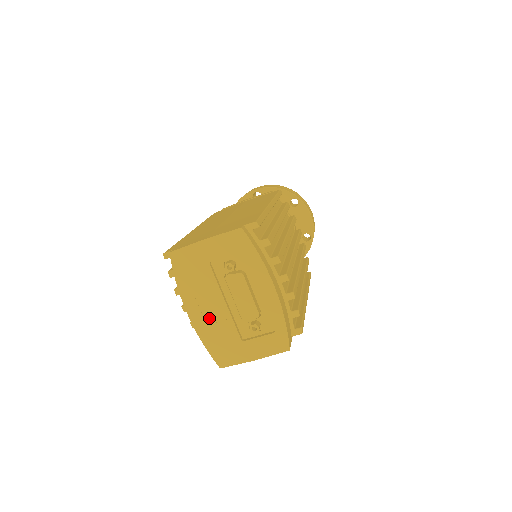
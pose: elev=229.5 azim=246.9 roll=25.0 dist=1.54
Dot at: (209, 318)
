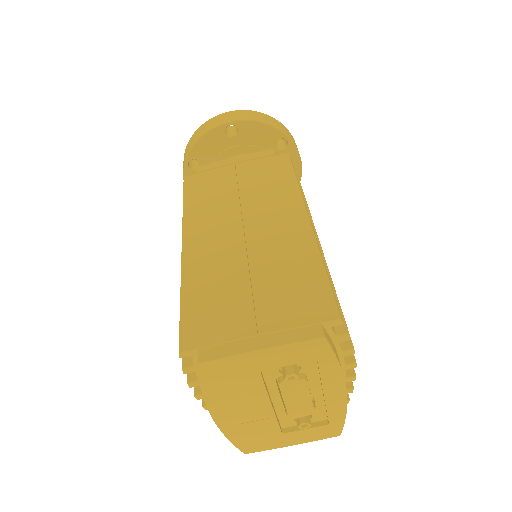
Dot at: (243, 418)
